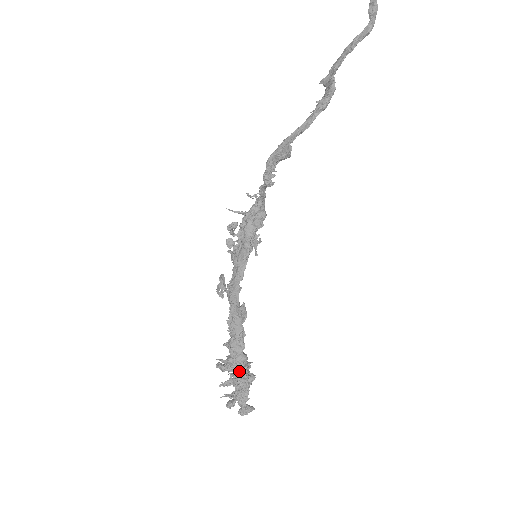
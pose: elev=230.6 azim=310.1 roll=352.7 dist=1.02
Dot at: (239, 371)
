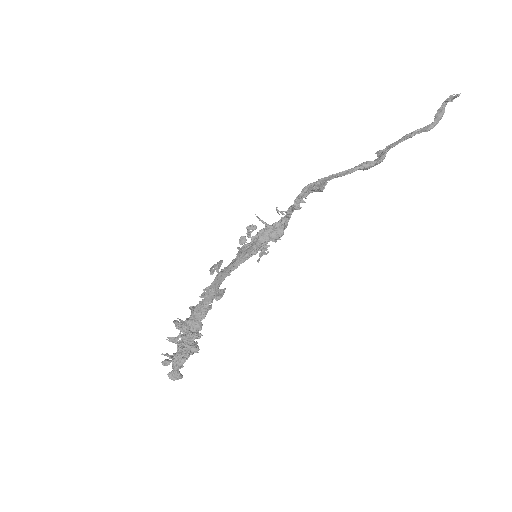
Dot at: (189, 334)
